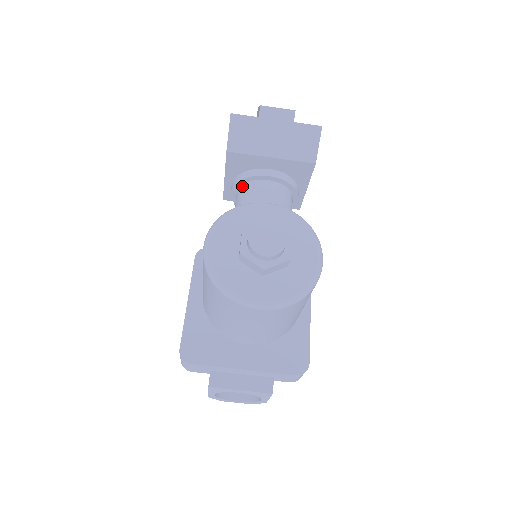
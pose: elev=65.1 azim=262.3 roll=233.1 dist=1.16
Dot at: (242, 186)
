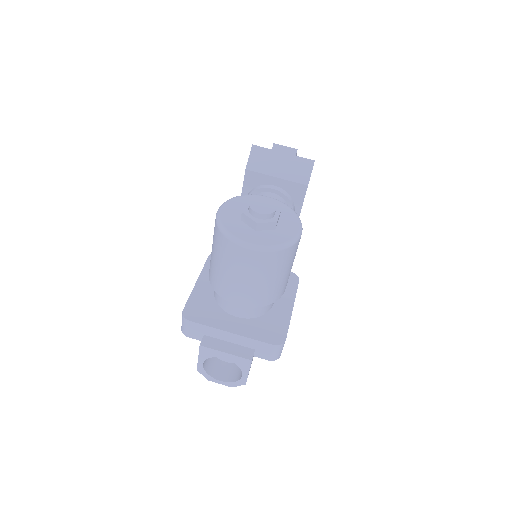
Dot at: occluded
